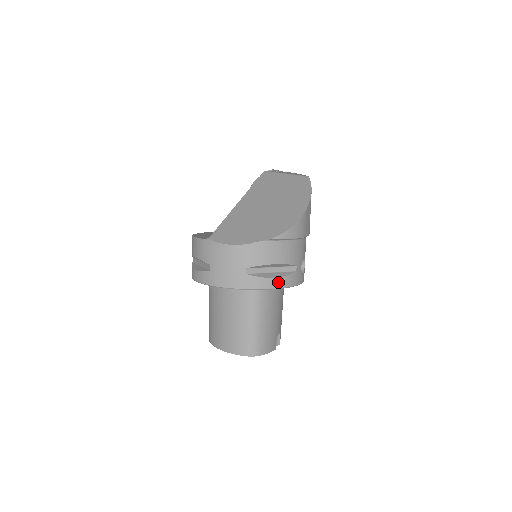
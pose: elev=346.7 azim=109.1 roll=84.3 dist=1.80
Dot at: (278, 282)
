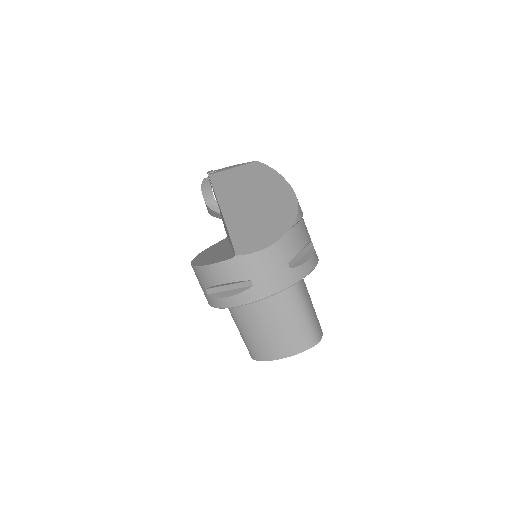
Dot at: (313, 262)
